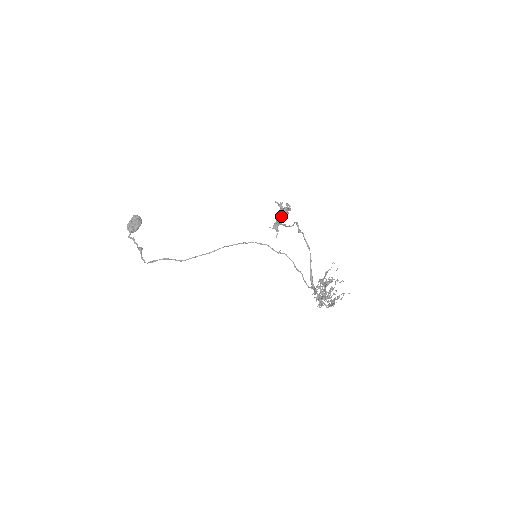
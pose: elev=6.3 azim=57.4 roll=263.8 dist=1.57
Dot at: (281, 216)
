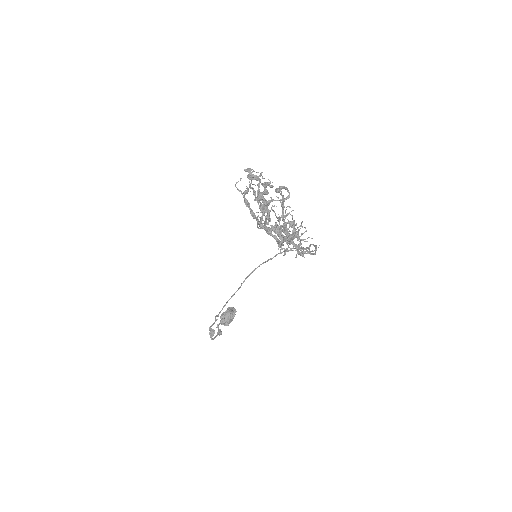
Dot at: (263, 192)
